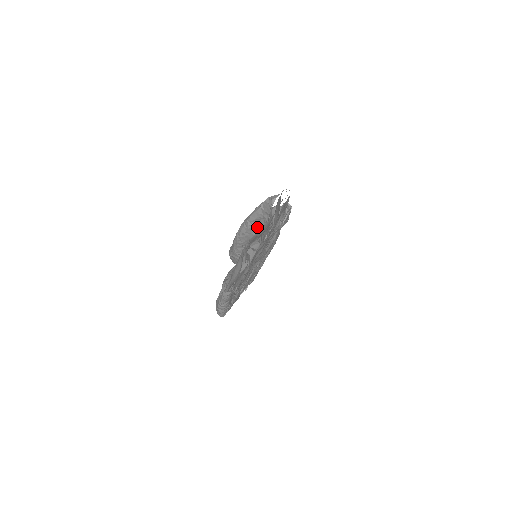
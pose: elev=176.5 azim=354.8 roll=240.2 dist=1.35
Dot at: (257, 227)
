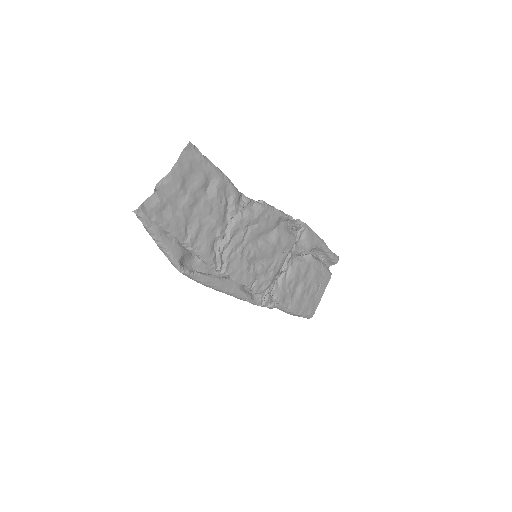
Dot at: occluded
